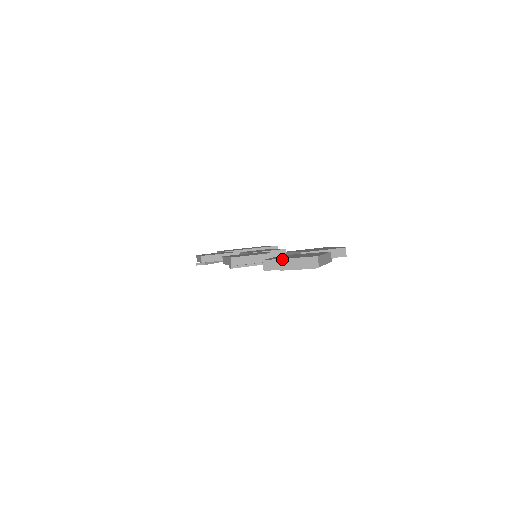
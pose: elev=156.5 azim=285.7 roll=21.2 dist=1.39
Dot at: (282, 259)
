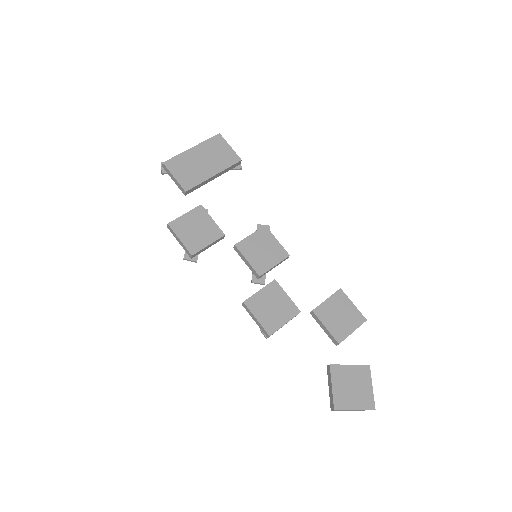
Dot at: (349, 410)
